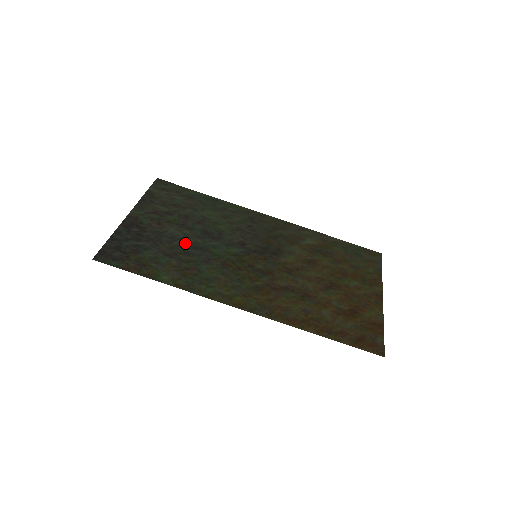
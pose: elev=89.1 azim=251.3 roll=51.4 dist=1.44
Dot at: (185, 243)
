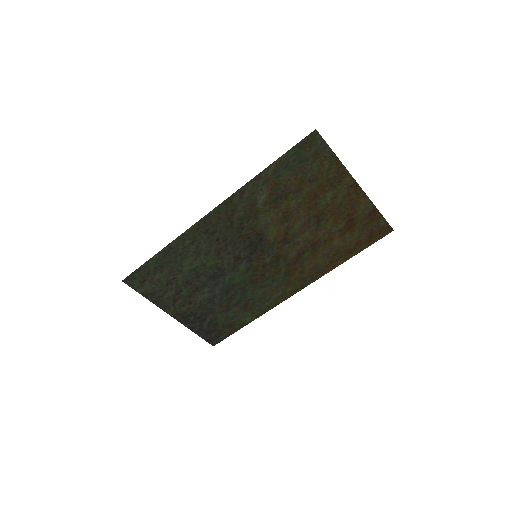
Dot at: (219, 296)
